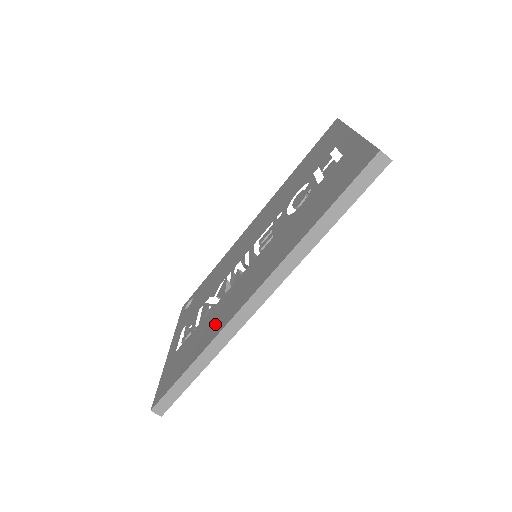
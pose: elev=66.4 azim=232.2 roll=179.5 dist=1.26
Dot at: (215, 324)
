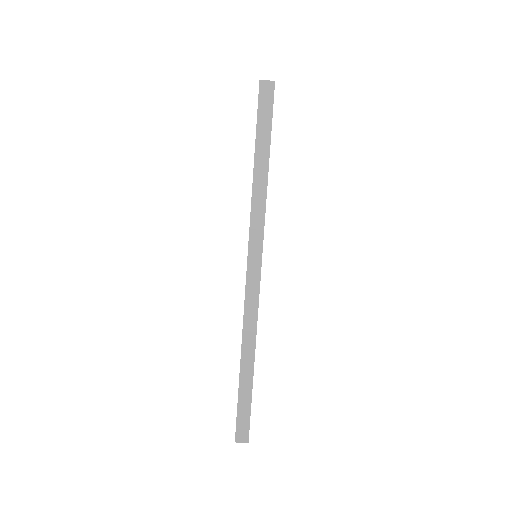
Dot at: occluded
